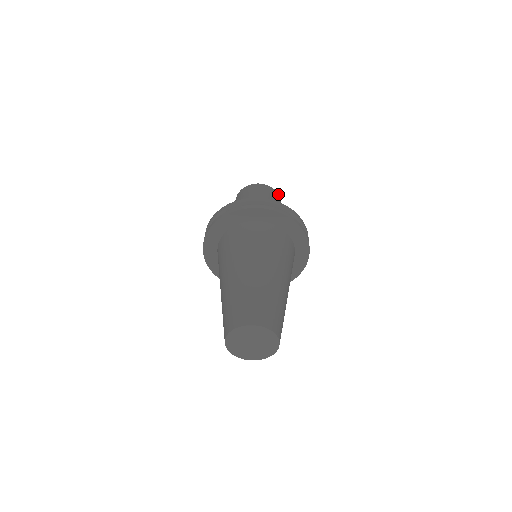
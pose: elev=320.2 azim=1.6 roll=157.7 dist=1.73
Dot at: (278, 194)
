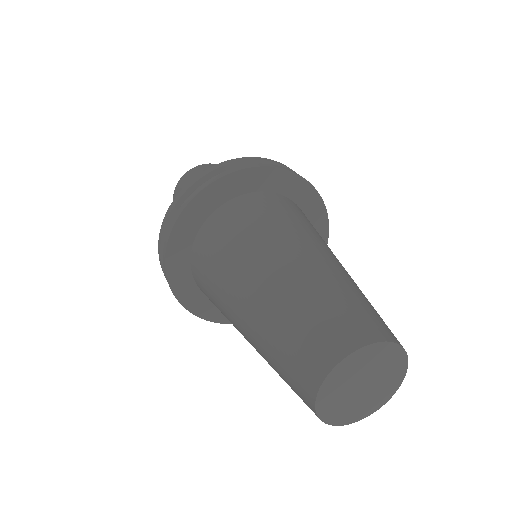
Dot at: occluded
